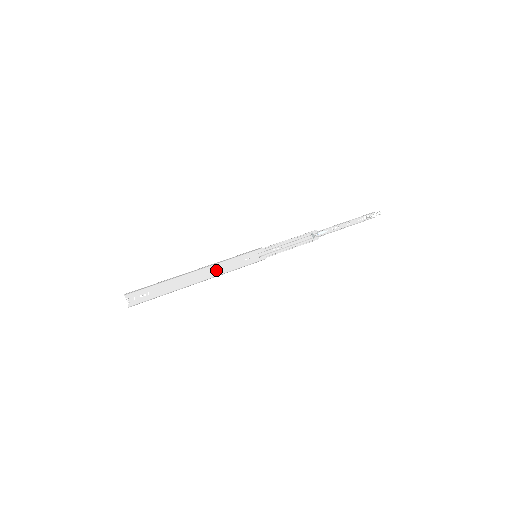
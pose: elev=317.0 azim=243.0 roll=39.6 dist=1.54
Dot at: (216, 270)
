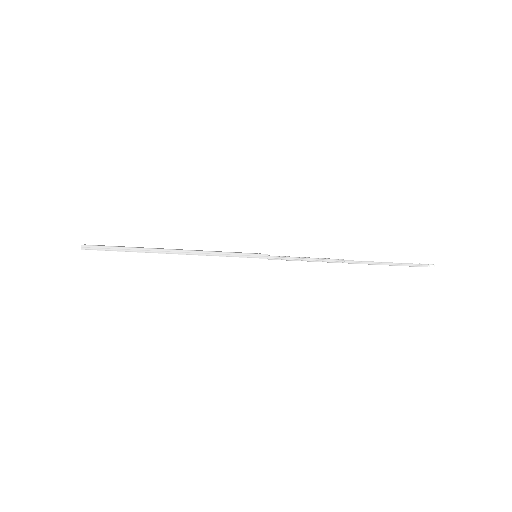
Dot at: occluded
